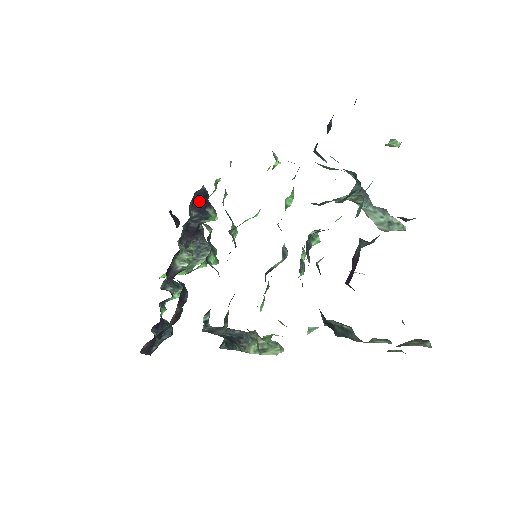
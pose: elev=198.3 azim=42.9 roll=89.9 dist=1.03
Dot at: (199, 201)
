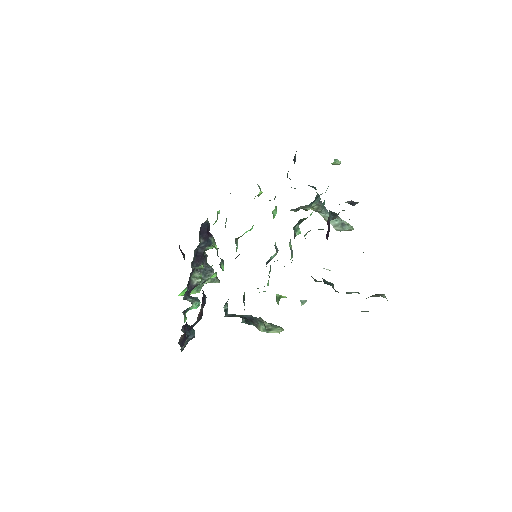
Dot at: (204, 231)
